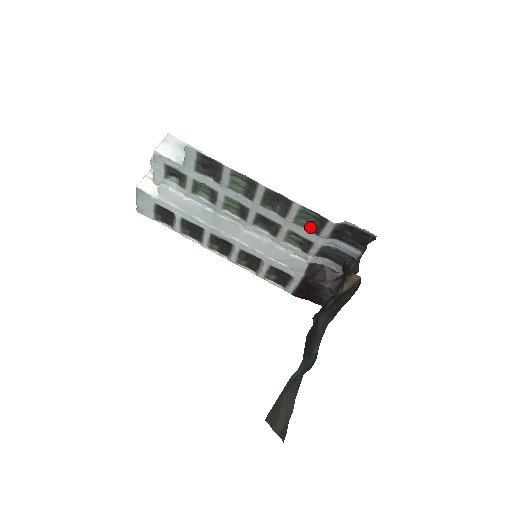
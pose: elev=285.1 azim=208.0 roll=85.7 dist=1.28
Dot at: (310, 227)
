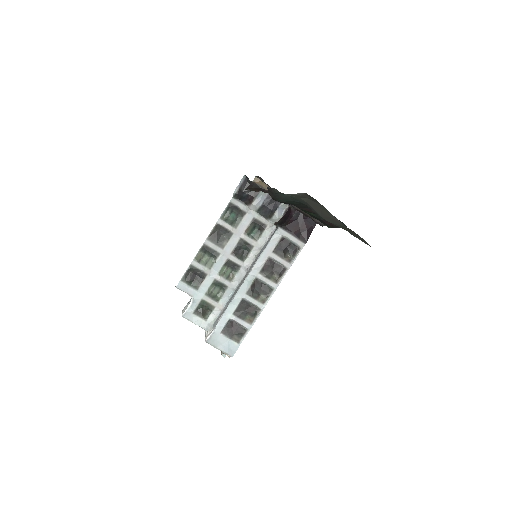
Dot at: (240, 218)
